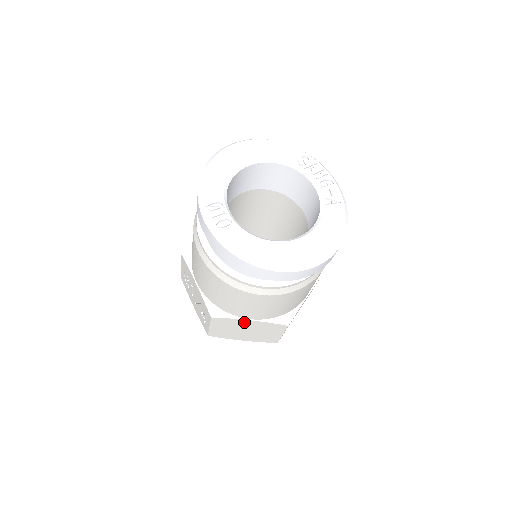
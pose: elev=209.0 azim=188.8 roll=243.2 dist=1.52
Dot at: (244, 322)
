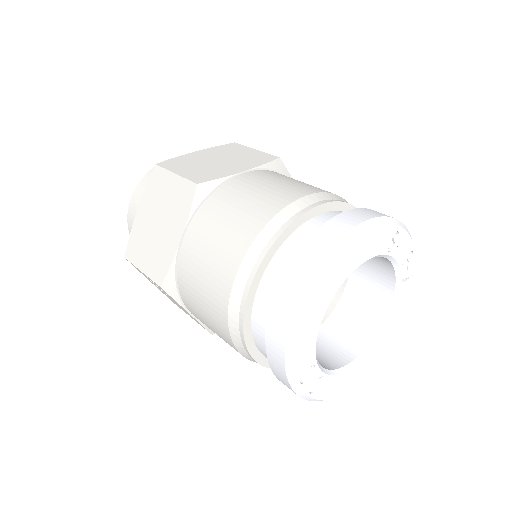
Dot at: occluded
